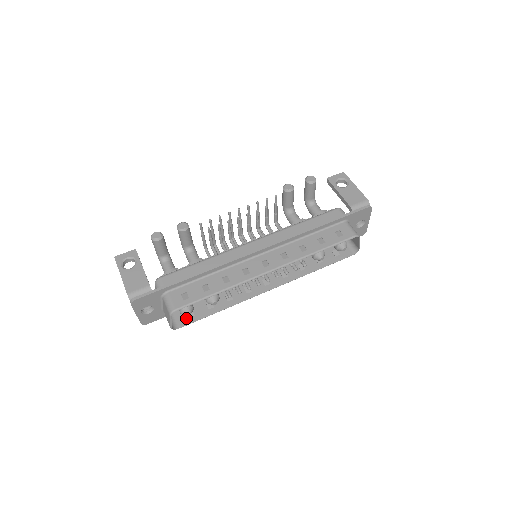
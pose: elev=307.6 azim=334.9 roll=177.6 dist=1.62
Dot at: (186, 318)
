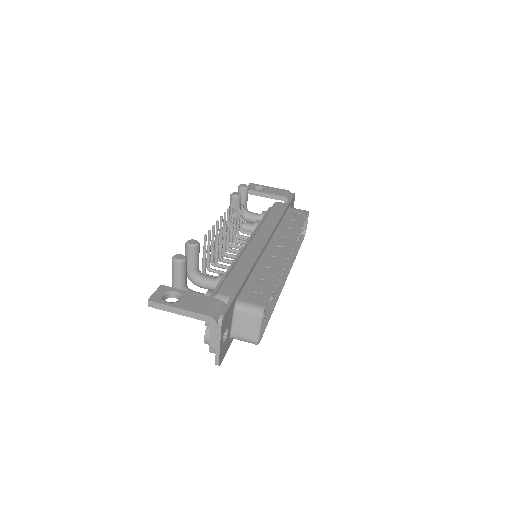
Dot at: occluded
